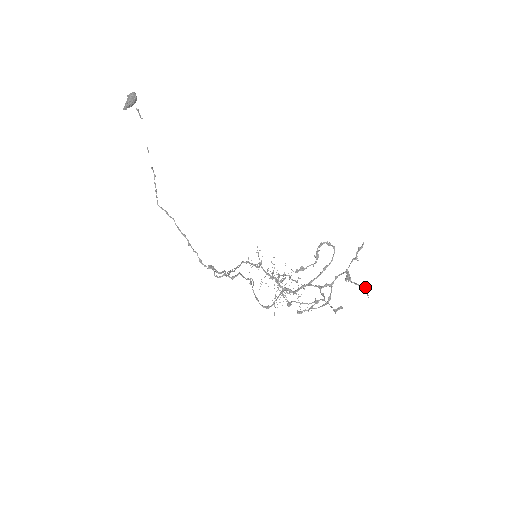
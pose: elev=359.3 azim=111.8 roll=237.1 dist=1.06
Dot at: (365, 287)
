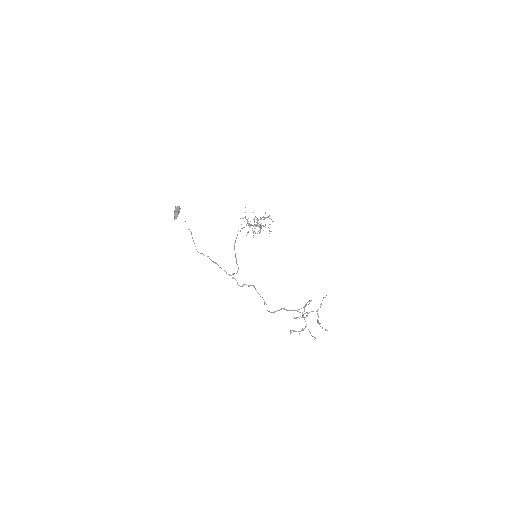
Dot at: occluded
